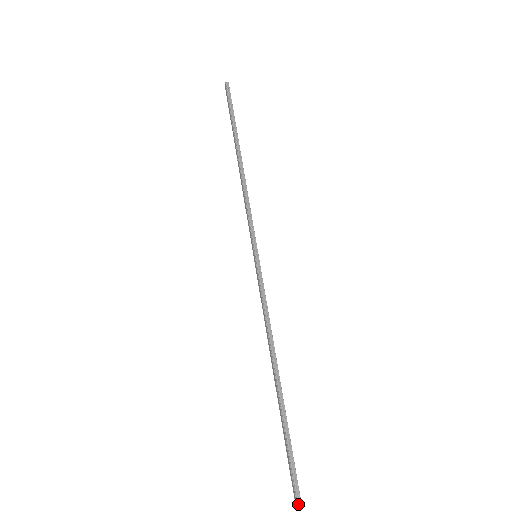
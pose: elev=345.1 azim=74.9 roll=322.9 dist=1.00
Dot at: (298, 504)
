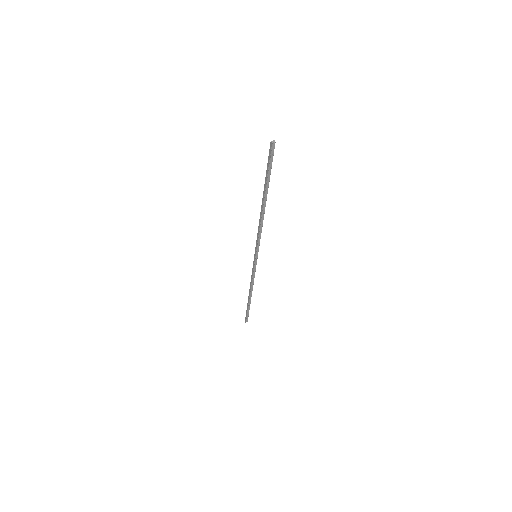
Dot at: occluded
